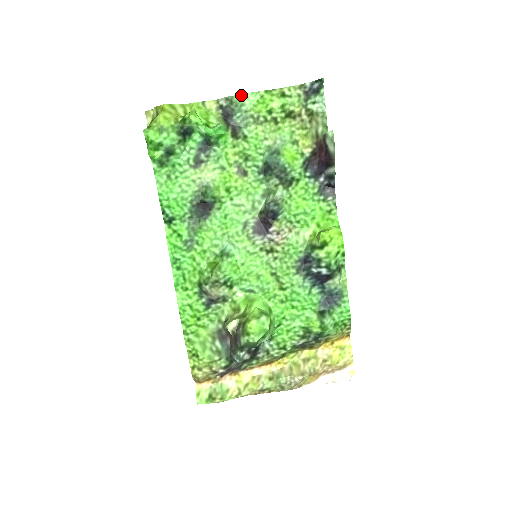
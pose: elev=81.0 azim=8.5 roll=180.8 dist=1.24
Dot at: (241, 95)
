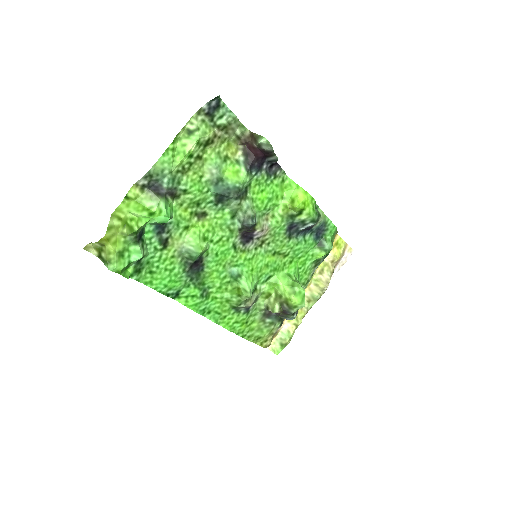
Dot at: (155, 164)
